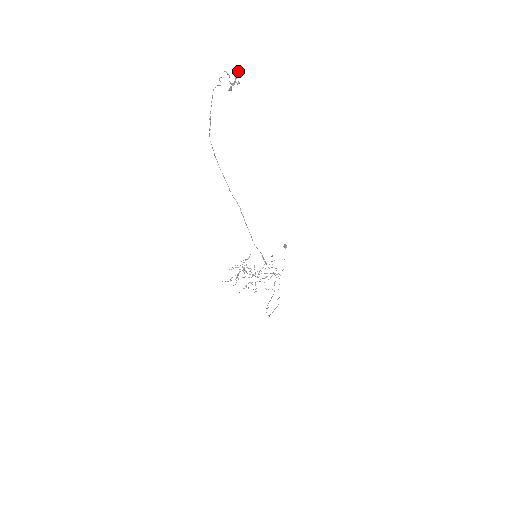
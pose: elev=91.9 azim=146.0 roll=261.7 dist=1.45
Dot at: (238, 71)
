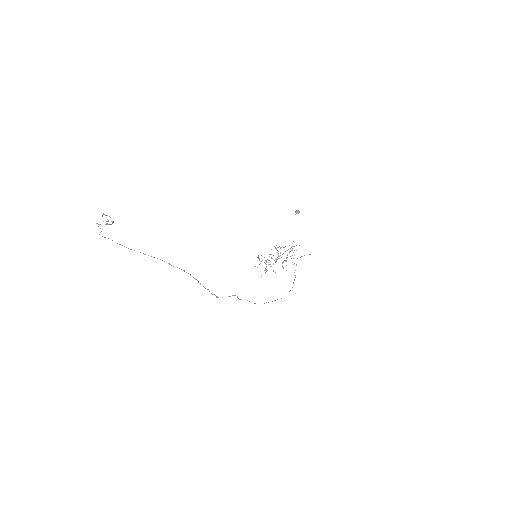
Dot at: (103, 214)
